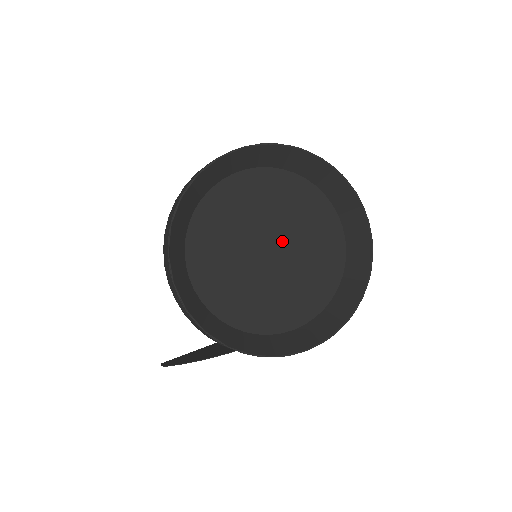
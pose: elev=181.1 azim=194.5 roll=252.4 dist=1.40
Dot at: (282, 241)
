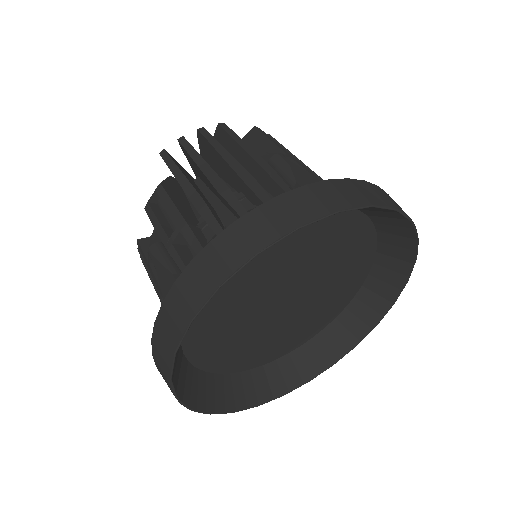
Dot at: (289, 284)
